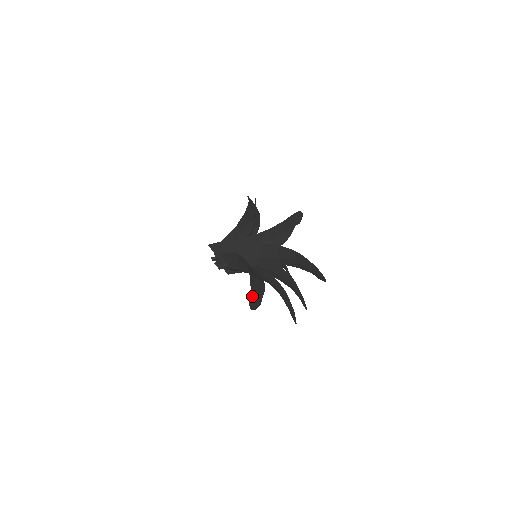
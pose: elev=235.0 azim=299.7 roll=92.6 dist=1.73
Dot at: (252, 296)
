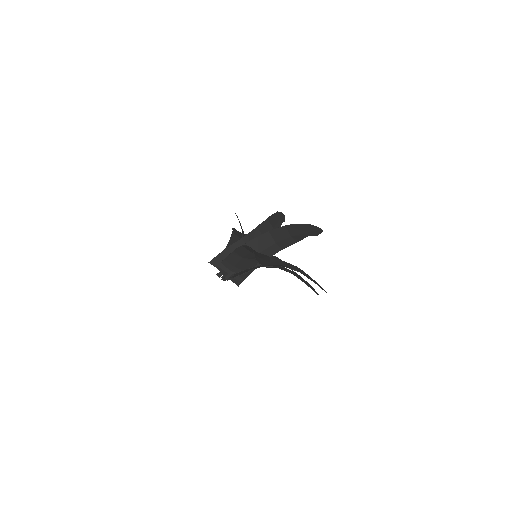
Dot at: (259, 259)
